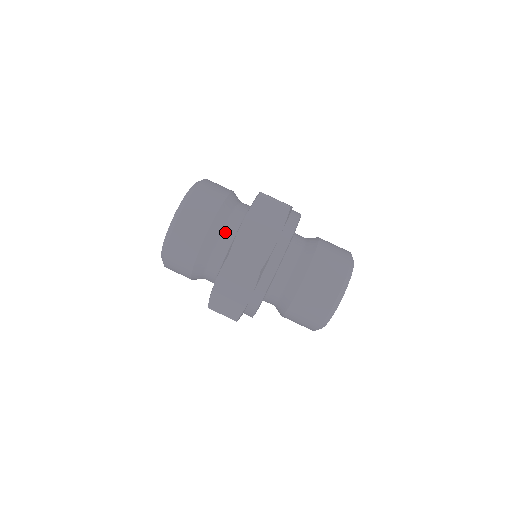
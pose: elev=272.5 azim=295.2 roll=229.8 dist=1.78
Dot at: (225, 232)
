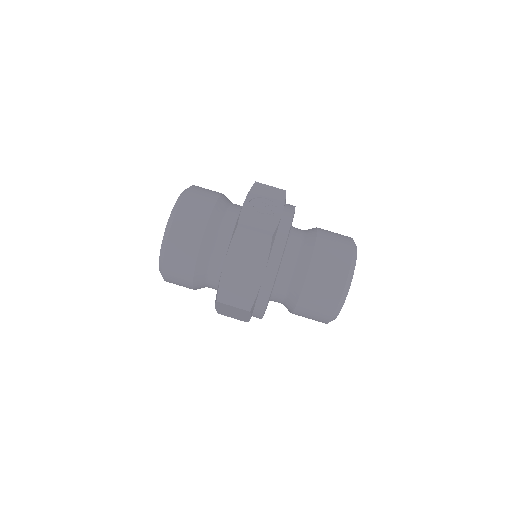
Dot at: (212, 264)
